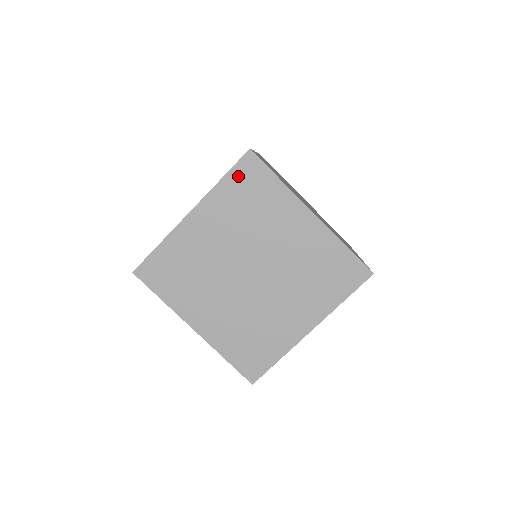
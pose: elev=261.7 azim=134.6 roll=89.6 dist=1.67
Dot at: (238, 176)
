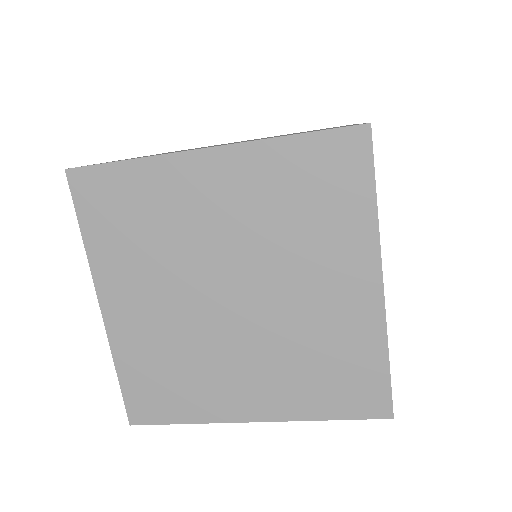
Dot at: occluded
